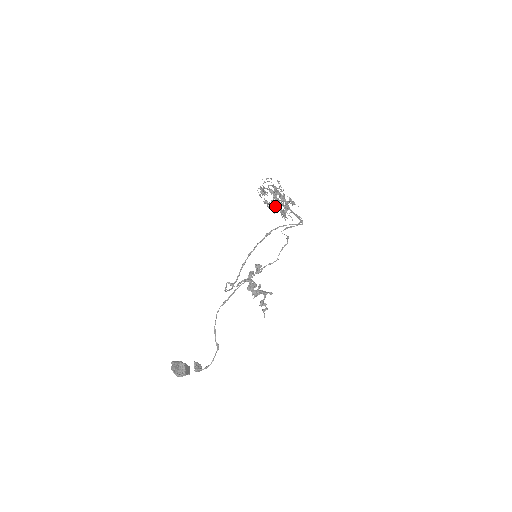
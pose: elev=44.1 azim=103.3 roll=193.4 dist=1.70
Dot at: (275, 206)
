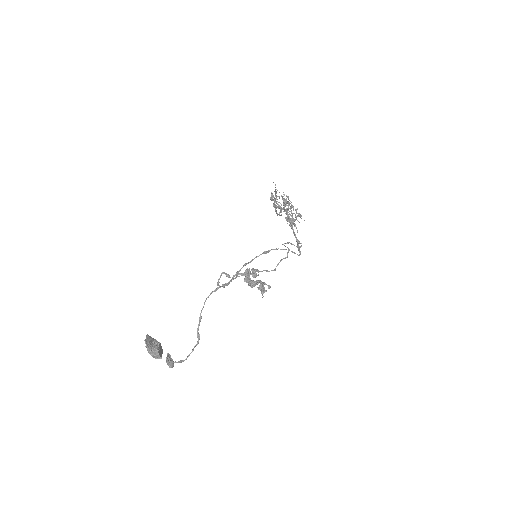
Dot at: (287, 202)
